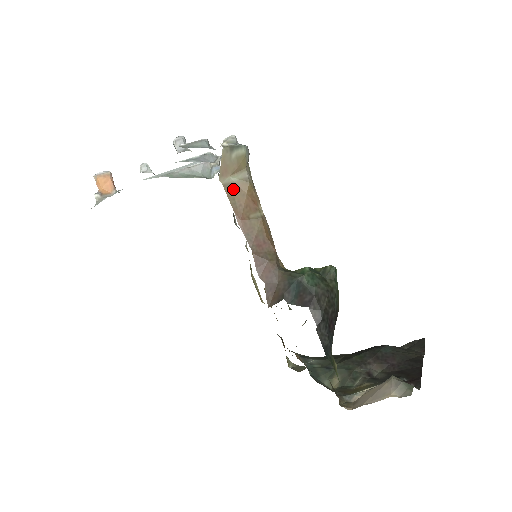
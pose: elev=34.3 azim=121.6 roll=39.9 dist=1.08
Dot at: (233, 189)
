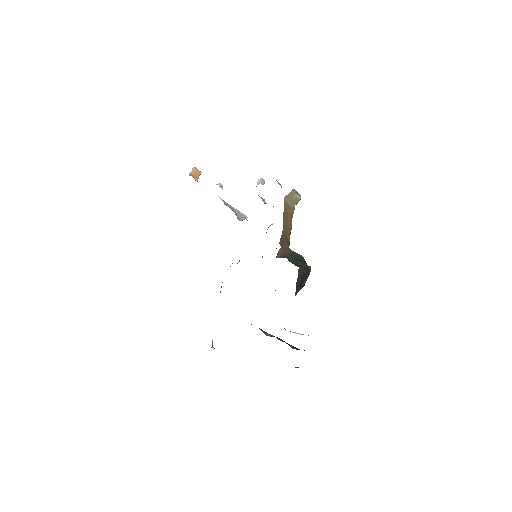
Dot at: (287, 206)
